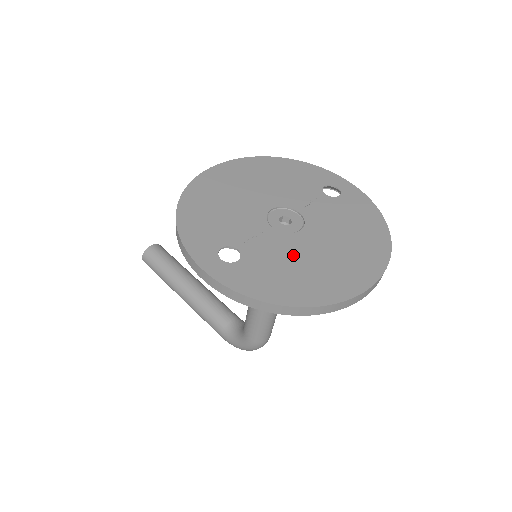
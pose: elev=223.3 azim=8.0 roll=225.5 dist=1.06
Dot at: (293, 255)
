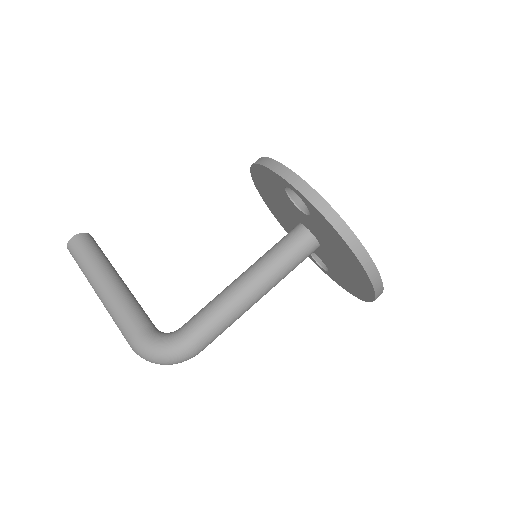
Dot at: occluded
